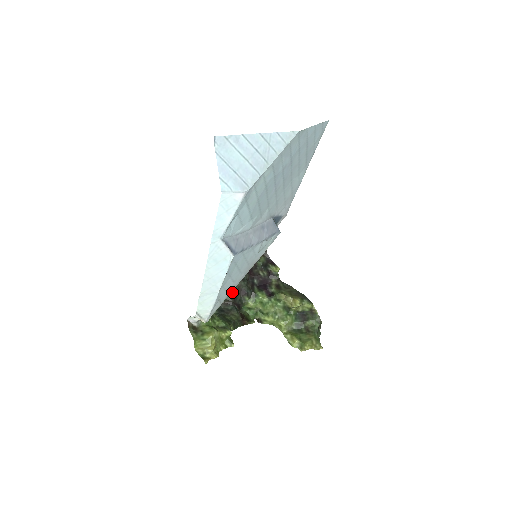
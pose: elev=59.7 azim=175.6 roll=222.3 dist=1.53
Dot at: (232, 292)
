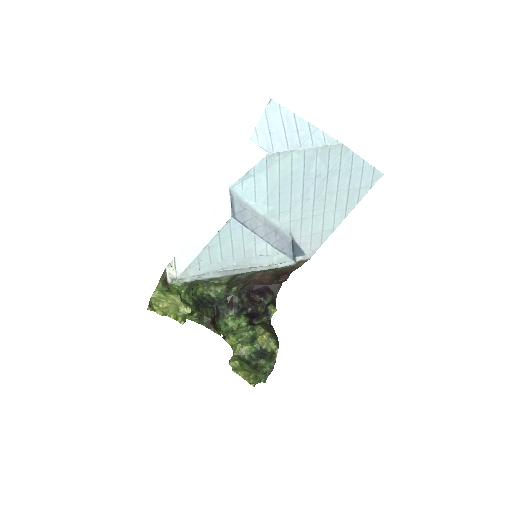
Dot at: (222, 297)
